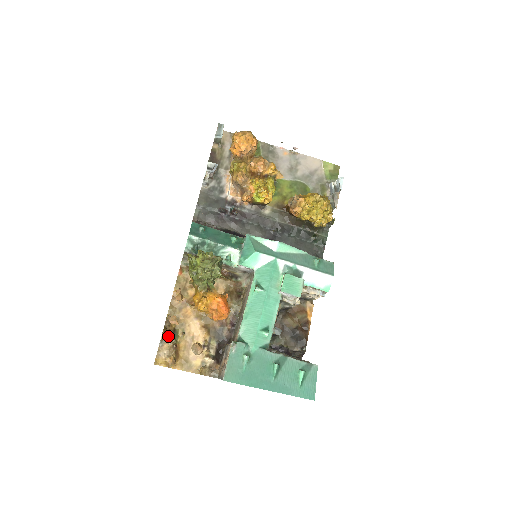
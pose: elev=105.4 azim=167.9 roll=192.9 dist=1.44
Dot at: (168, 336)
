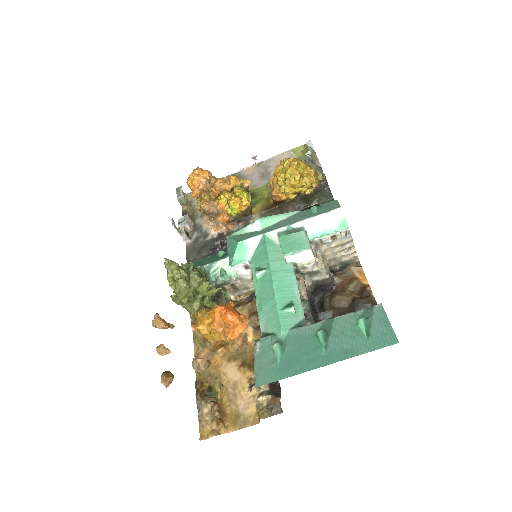
Dot at: (173, 378)
